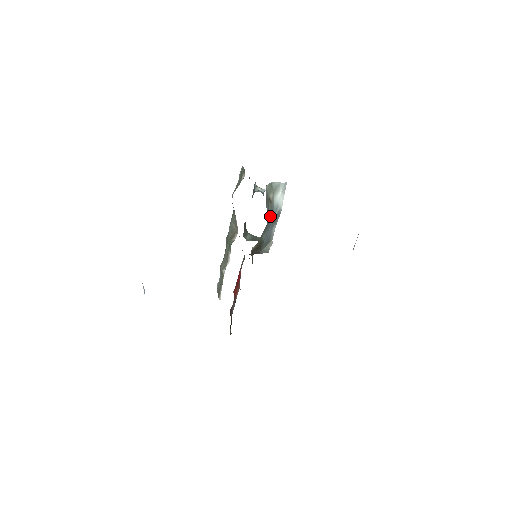
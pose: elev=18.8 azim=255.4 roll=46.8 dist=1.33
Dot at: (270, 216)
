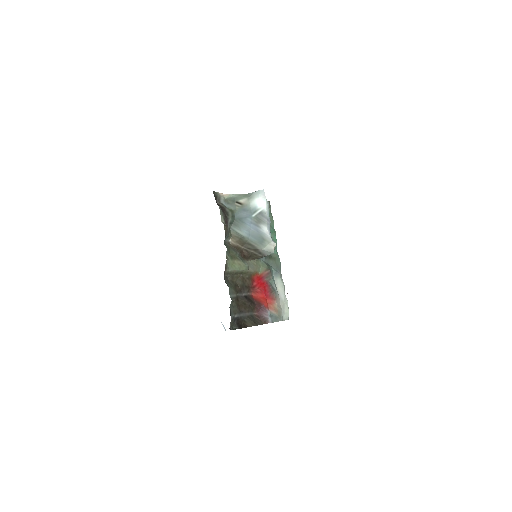
Dot at: (242, 214)
